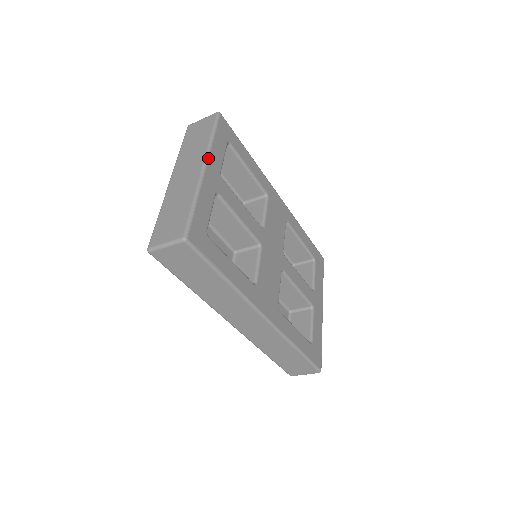
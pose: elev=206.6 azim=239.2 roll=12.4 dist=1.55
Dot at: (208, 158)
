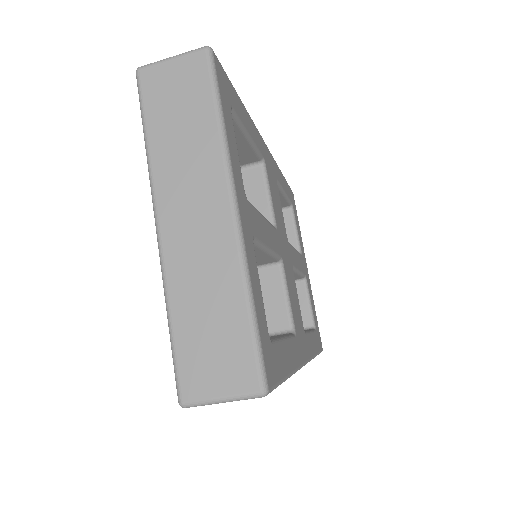
Dot at: (233, 181)
